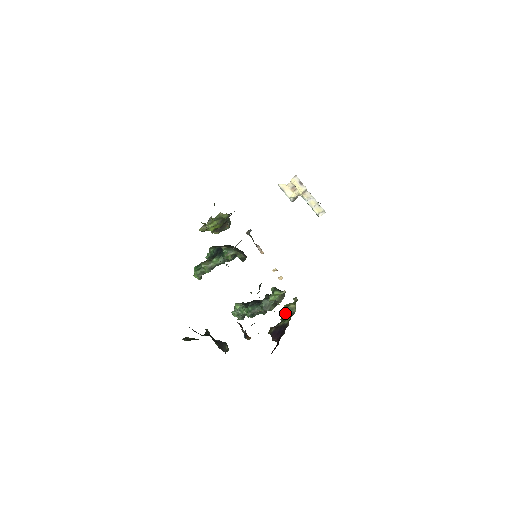
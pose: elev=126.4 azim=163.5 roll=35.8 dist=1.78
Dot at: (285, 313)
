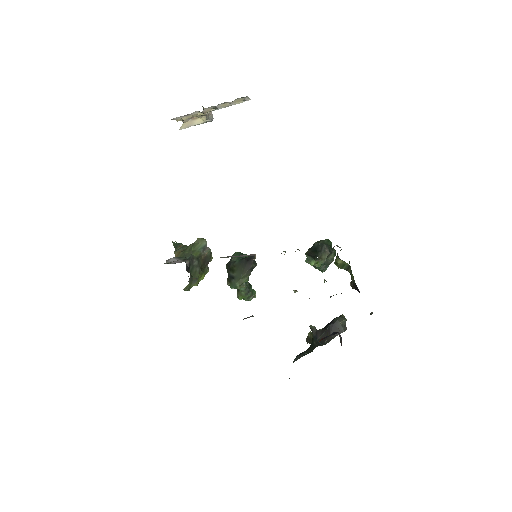
Dot at: occluded
